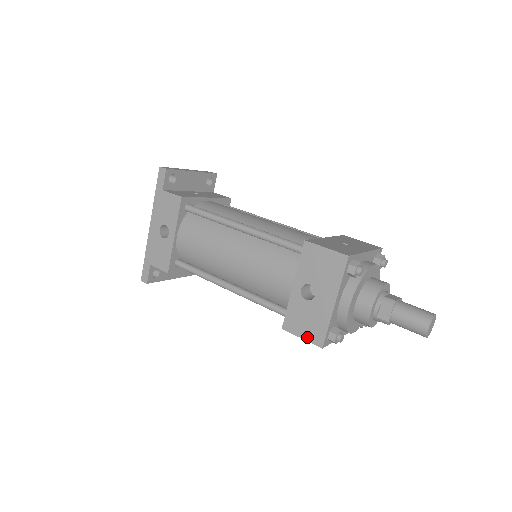
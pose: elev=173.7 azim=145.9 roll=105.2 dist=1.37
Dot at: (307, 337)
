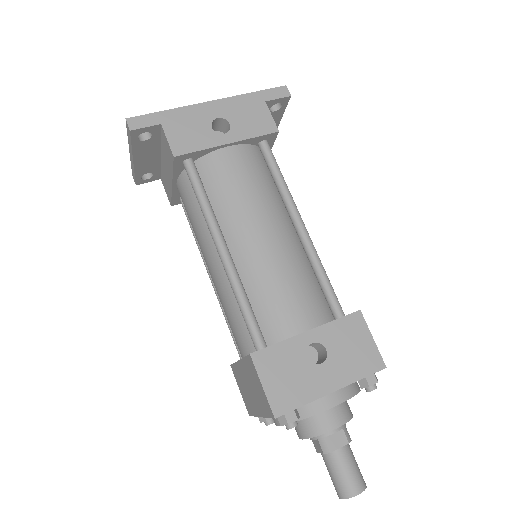
Dot at: (270, 391)
